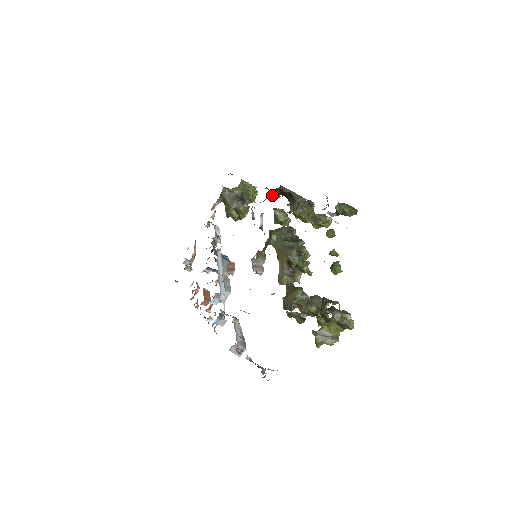
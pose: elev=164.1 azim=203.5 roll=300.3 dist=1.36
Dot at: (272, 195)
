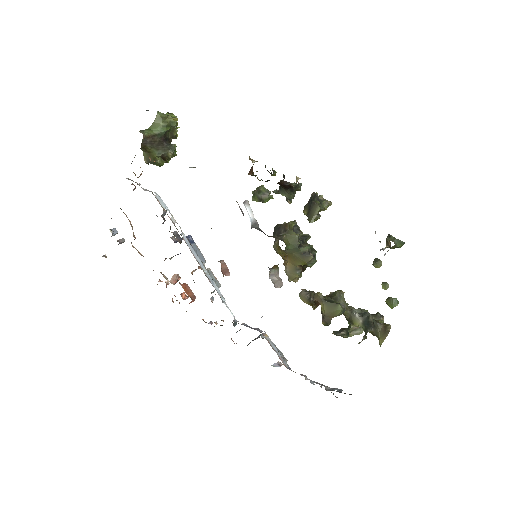
Dot at: (253, 175)
